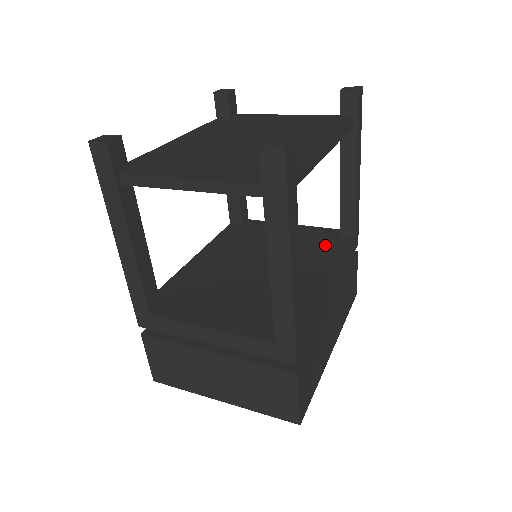
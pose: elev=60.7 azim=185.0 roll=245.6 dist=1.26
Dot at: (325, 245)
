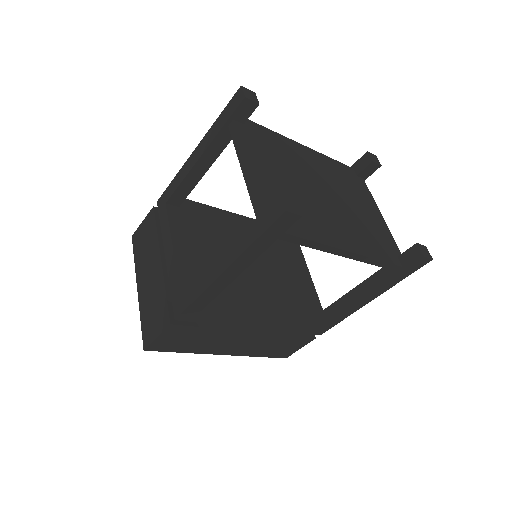
Dot at: (300, 306)
